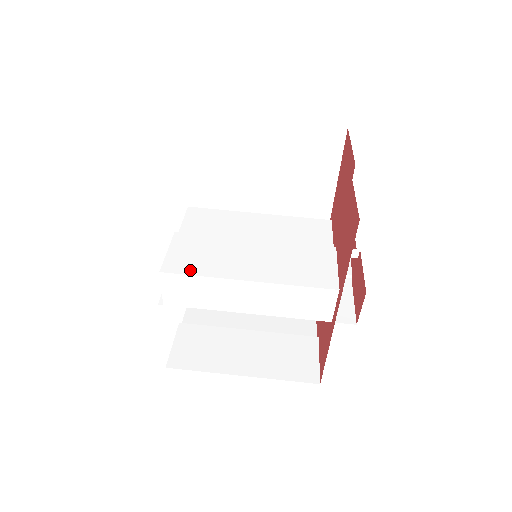
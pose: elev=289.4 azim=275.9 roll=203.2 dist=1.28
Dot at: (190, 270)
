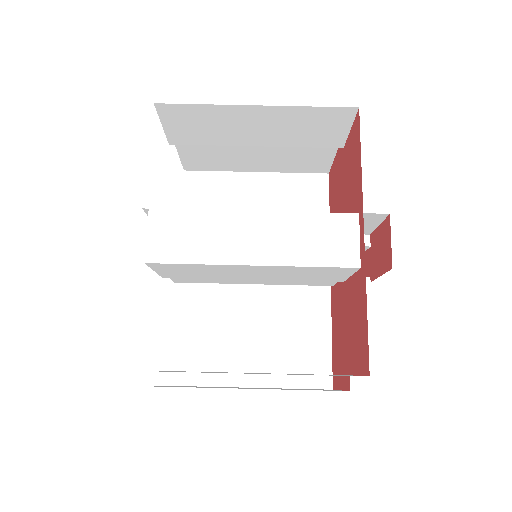
Dot at: (185, 212)
